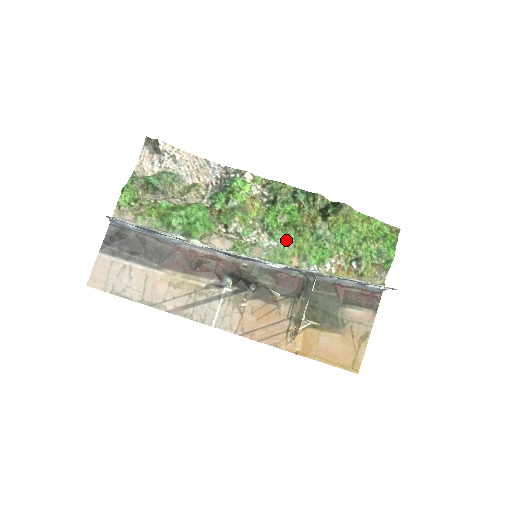
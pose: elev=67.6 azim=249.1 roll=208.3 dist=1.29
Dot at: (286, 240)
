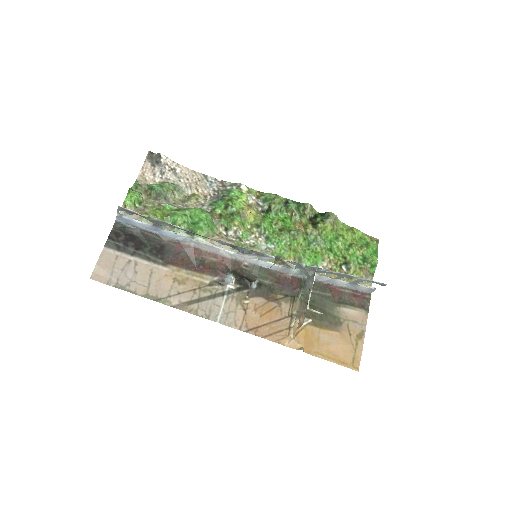
Dot at: (282, 243)
